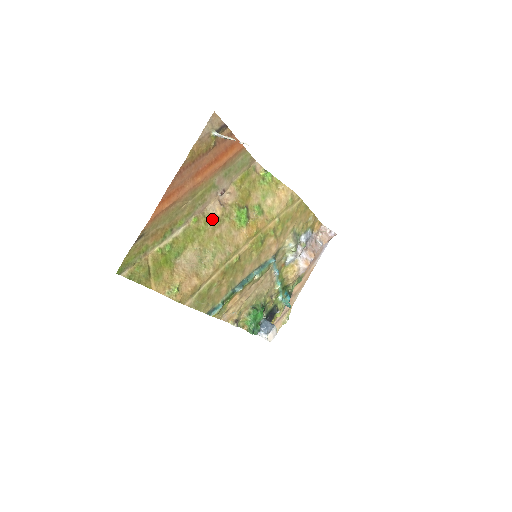
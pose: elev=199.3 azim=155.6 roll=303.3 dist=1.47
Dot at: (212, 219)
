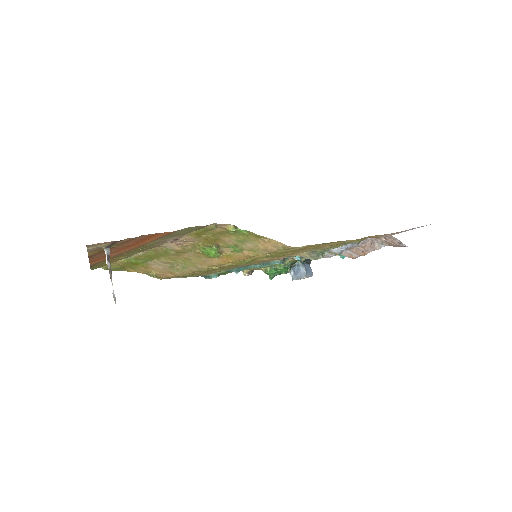
Dot at: (172, 250)
